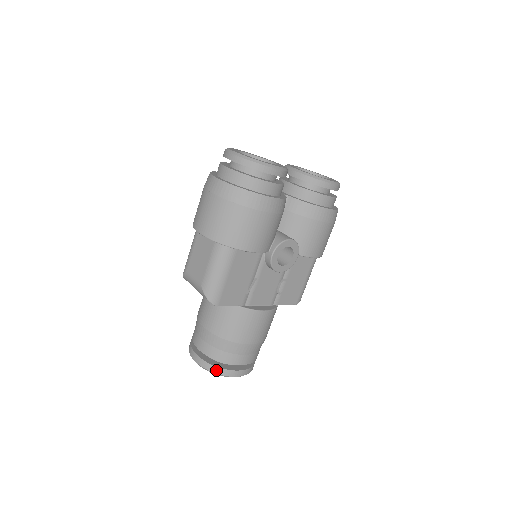
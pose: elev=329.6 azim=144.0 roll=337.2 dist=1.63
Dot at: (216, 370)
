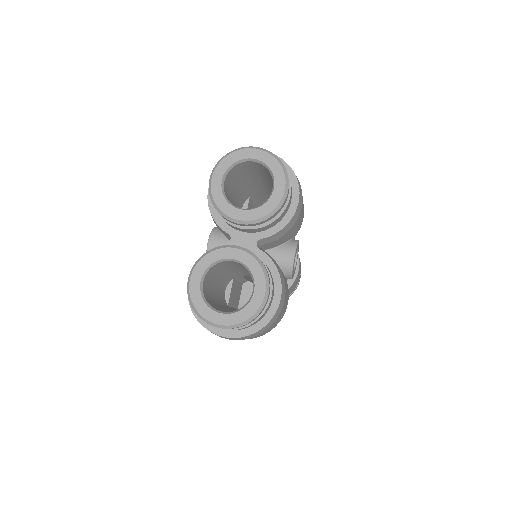
Dot at: occluded
